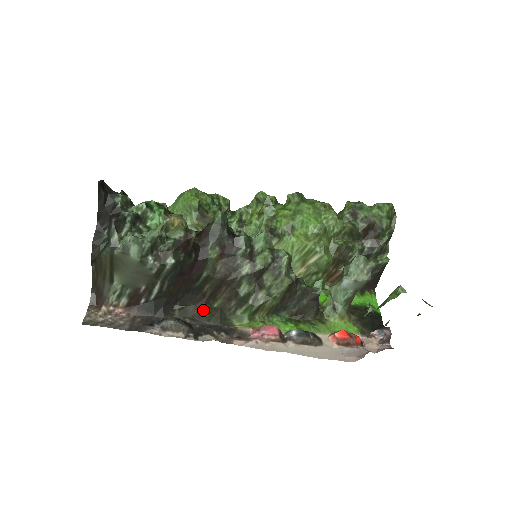
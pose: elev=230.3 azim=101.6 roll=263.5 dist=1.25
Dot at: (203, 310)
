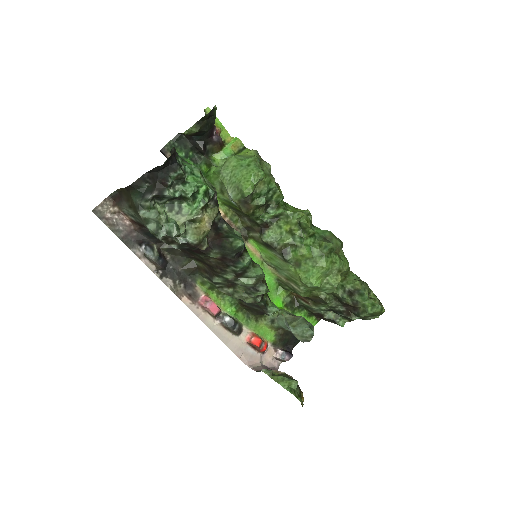
Dot at: (185, 258)
